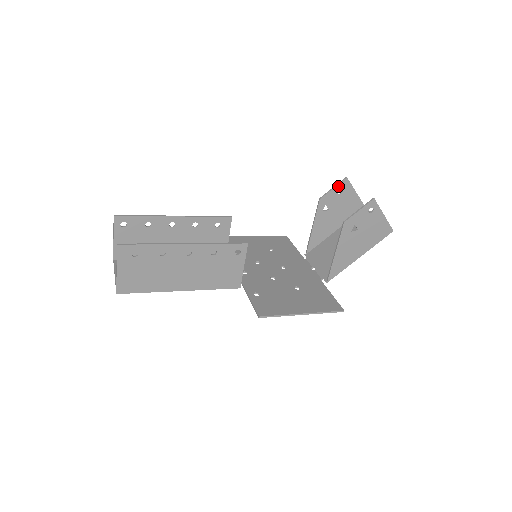
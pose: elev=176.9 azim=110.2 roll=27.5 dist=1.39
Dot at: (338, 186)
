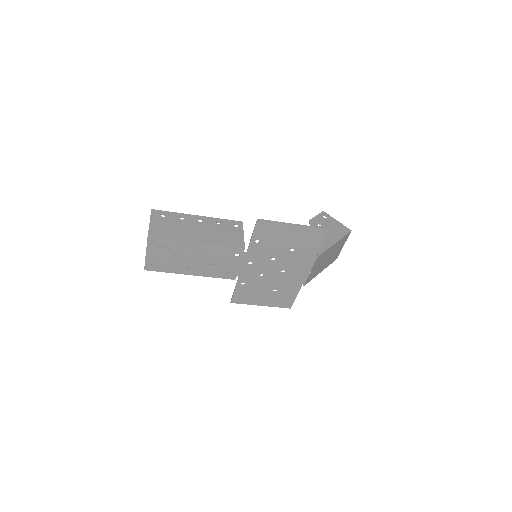
Dot at: occluded
